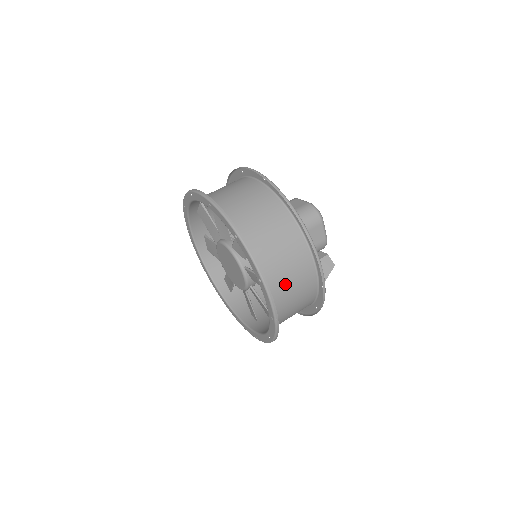
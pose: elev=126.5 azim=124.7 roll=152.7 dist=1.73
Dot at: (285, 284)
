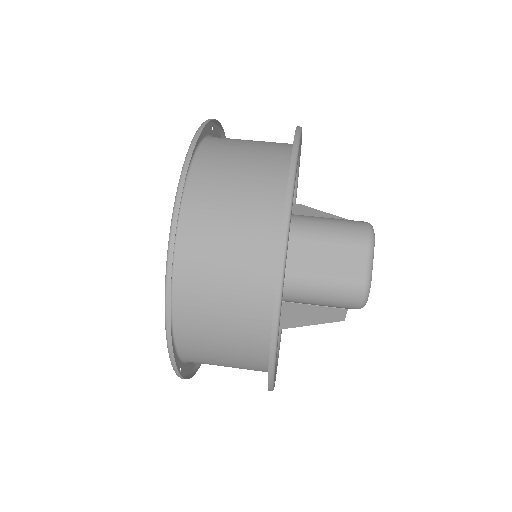
Dot at: occluded
